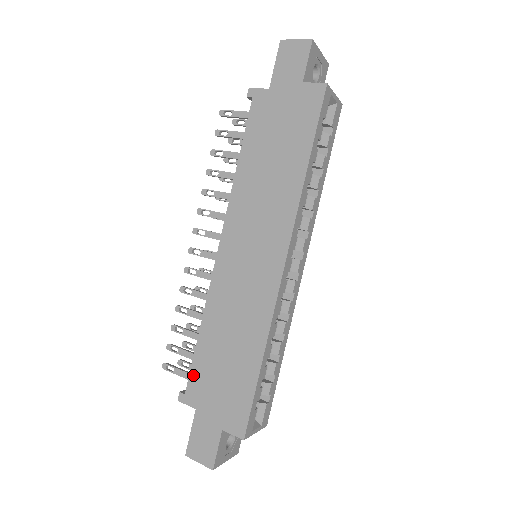
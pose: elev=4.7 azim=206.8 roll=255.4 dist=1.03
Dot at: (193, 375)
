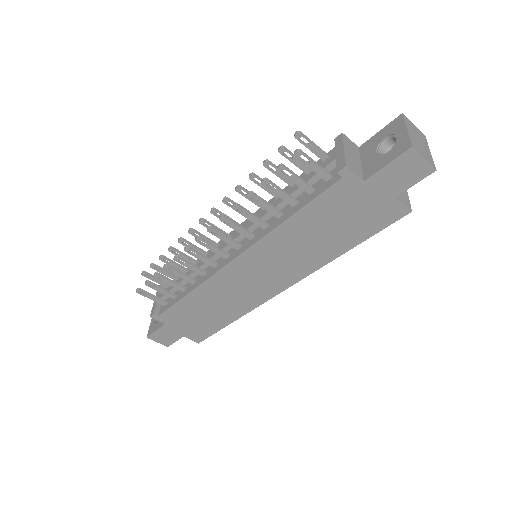
Dot at: (170, 311)
